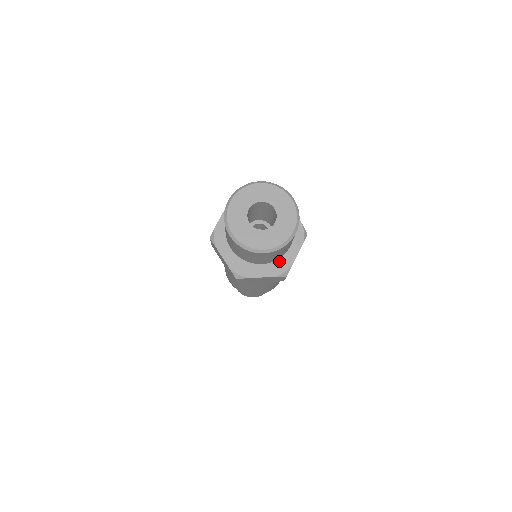
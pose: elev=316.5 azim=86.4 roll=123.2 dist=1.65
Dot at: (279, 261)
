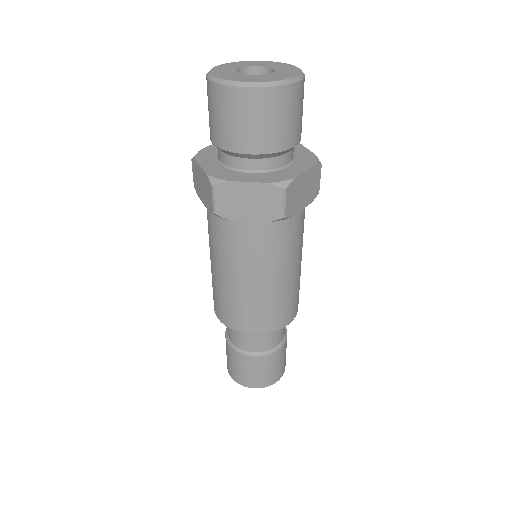
Dot at: (277, 173)
